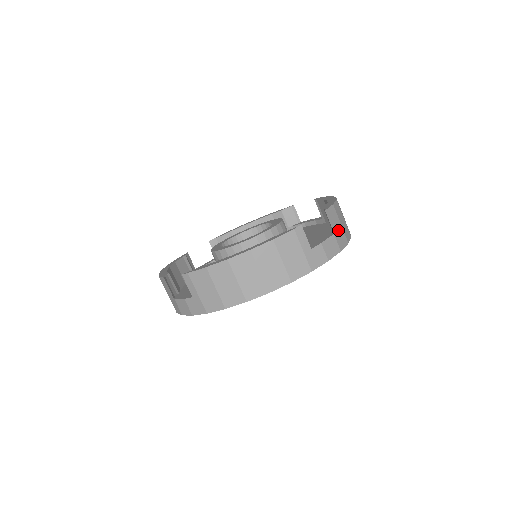
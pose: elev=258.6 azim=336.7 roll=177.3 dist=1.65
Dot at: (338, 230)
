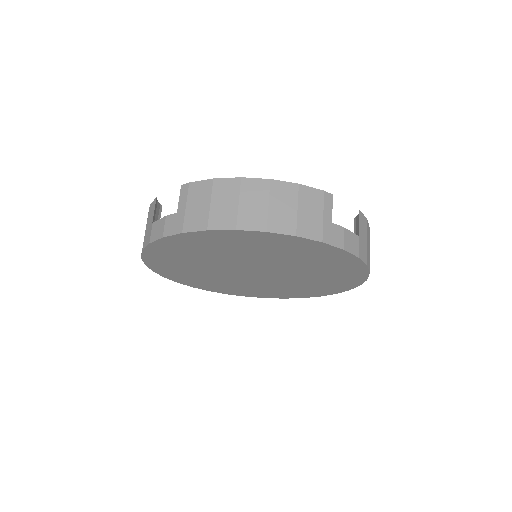
Dot at: (363, 241)
